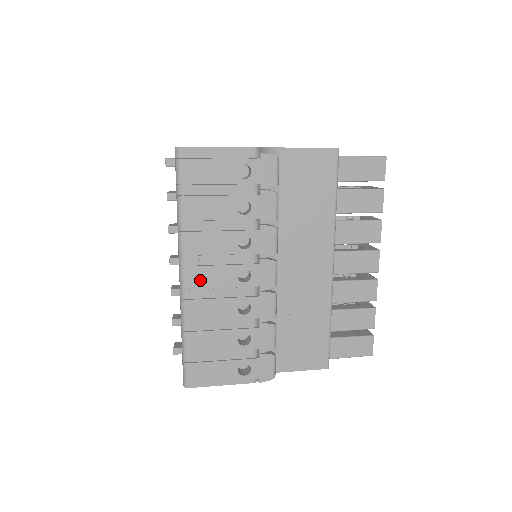
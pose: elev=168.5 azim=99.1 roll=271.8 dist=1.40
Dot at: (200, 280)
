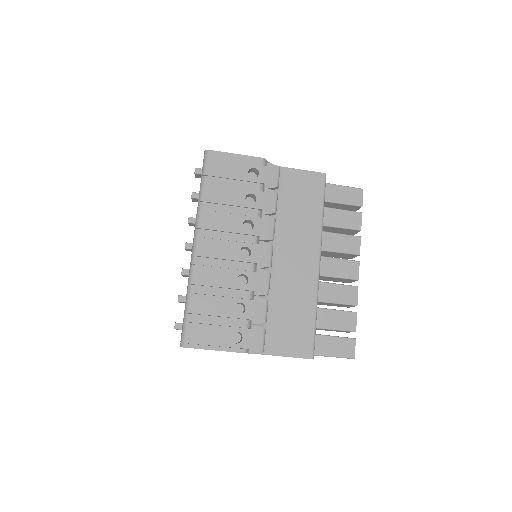
Dot at: (209, 250)
